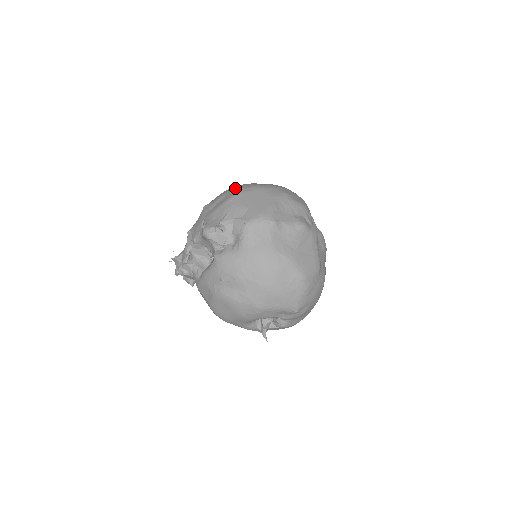
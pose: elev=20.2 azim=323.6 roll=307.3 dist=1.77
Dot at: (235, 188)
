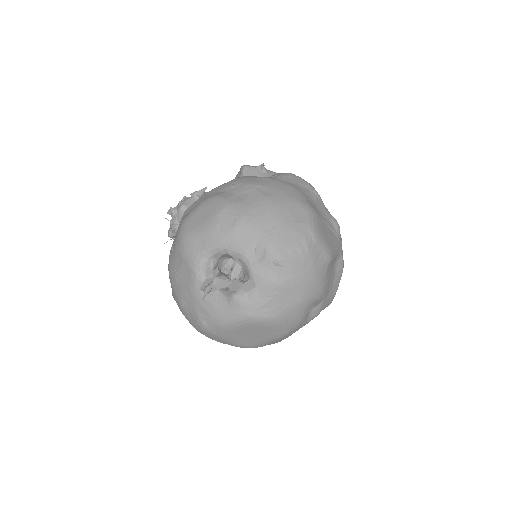
Dot at: occluded
